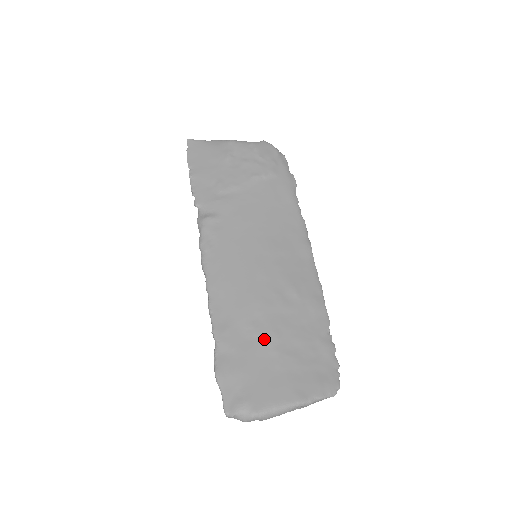
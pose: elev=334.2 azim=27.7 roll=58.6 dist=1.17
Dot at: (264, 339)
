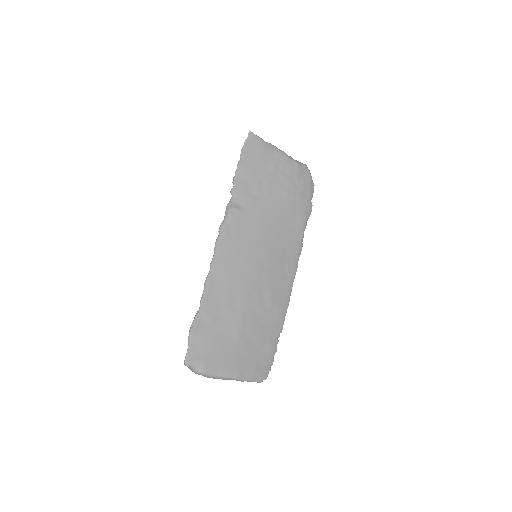
Dot at: (234, 323)
